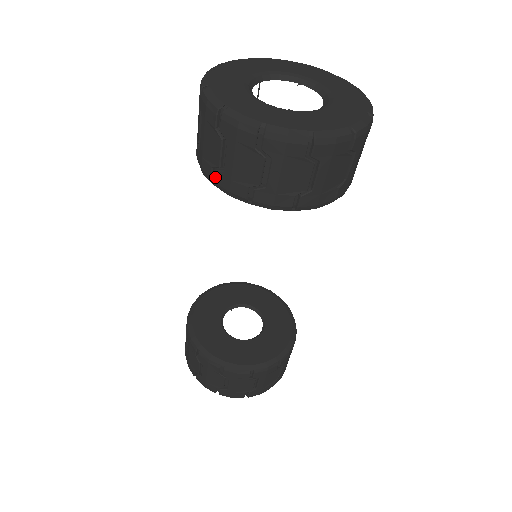
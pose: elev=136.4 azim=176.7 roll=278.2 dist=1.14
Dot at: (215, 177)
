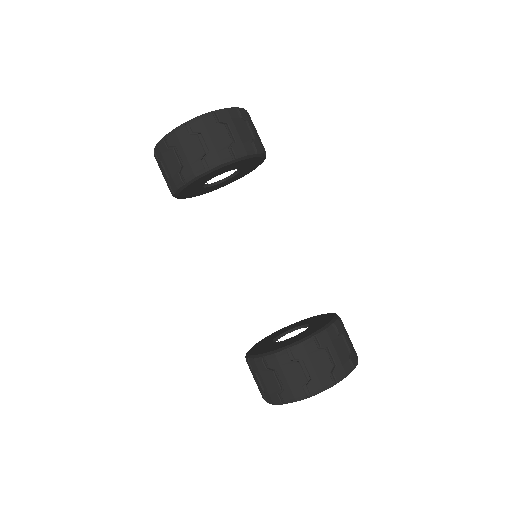
Dot at: (183, 176)
